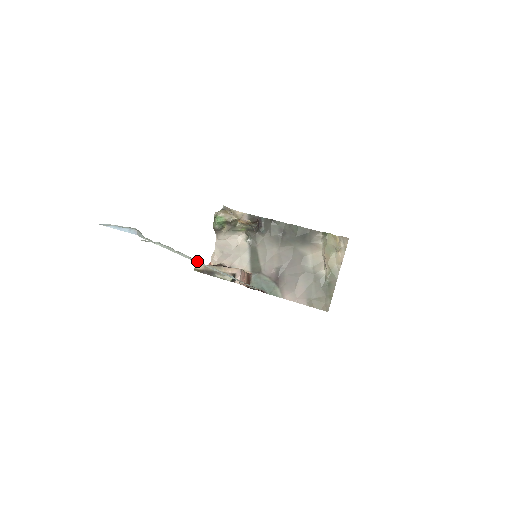
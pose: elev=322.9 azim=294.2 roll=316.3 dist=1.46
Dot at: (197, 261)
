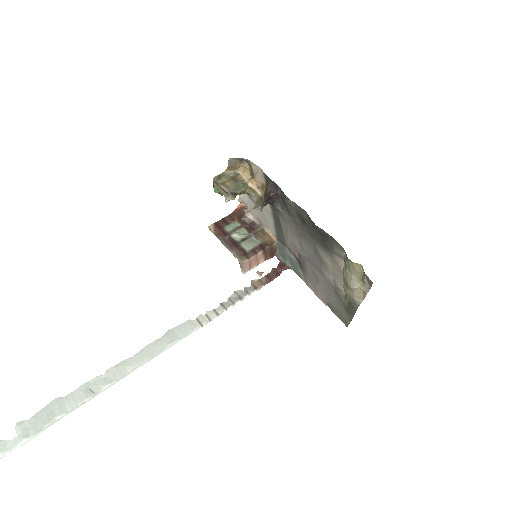
Dot at: (98, 393)
